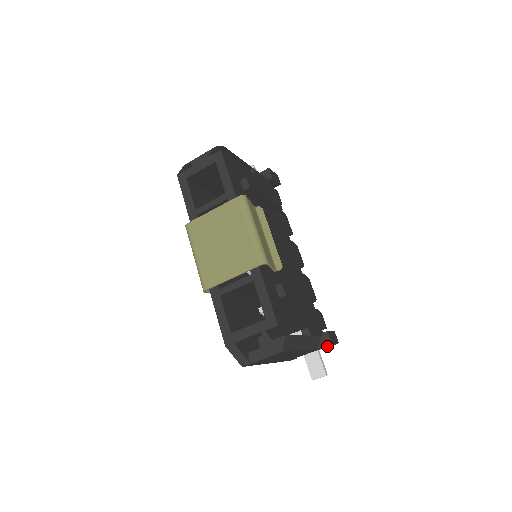
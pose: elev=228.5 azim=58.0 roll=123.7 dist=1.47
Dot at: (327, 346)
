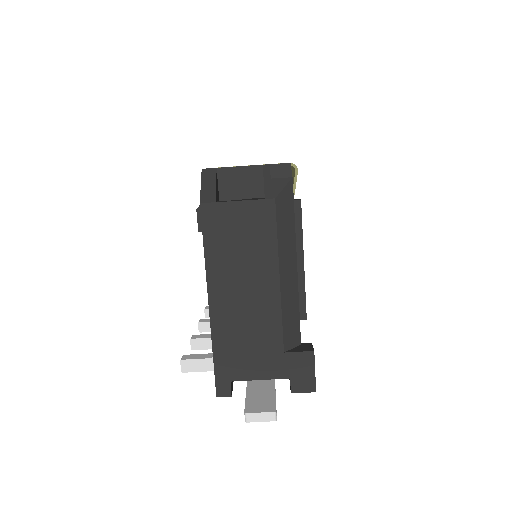
Dot at: (298, 374)
